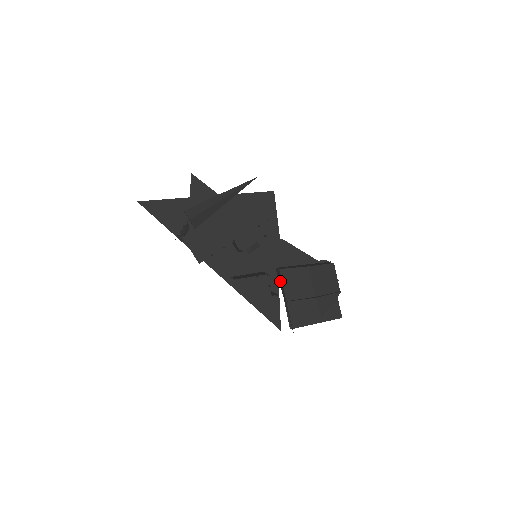
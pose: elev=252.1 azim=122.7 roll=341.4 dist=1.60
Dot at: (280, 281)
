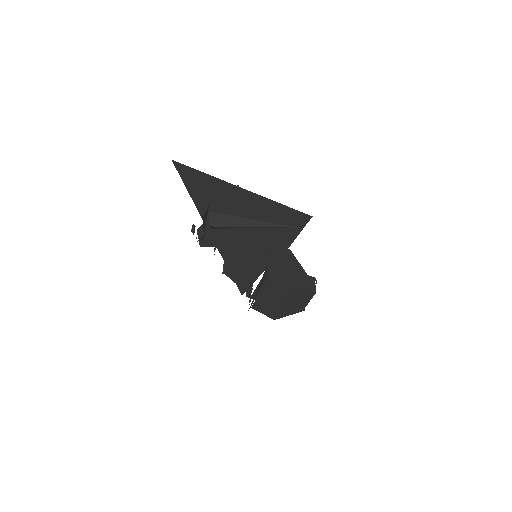
Dot at: (263, 278)
